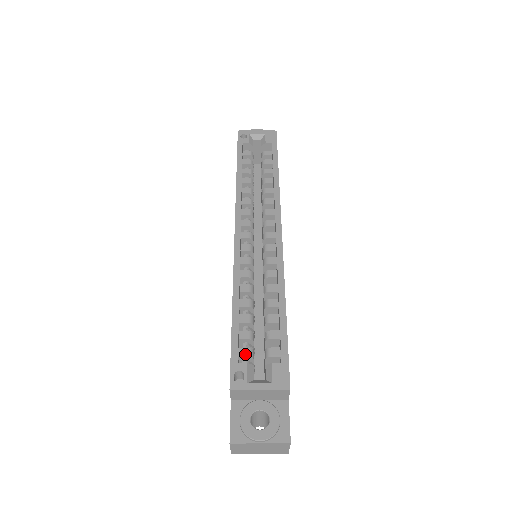
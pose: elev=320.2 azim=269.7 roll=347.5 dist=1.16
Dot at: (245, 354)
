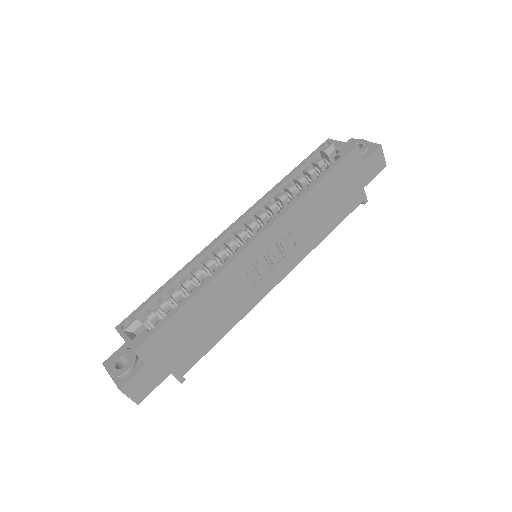
Dot at: (147, 314)
